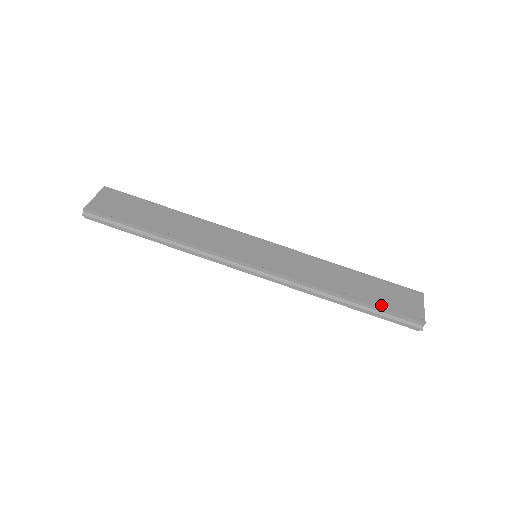
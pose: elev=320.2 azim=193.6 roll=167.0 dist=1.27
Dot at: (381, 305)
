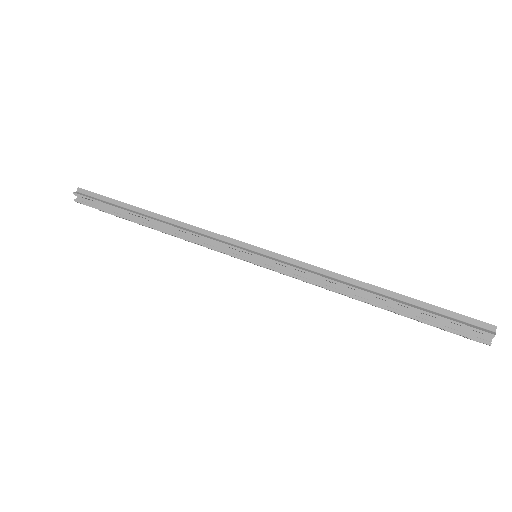
Dot at: (424, 302)
